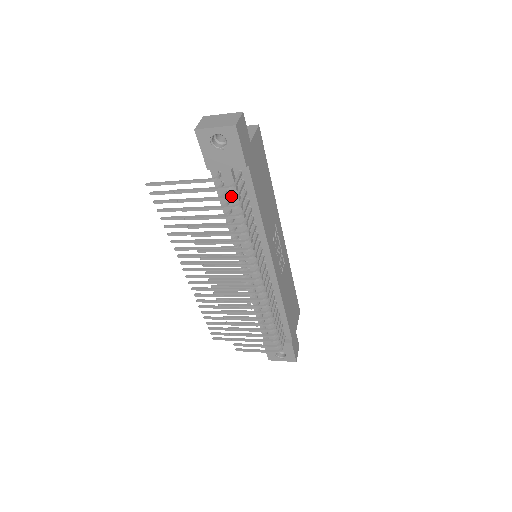
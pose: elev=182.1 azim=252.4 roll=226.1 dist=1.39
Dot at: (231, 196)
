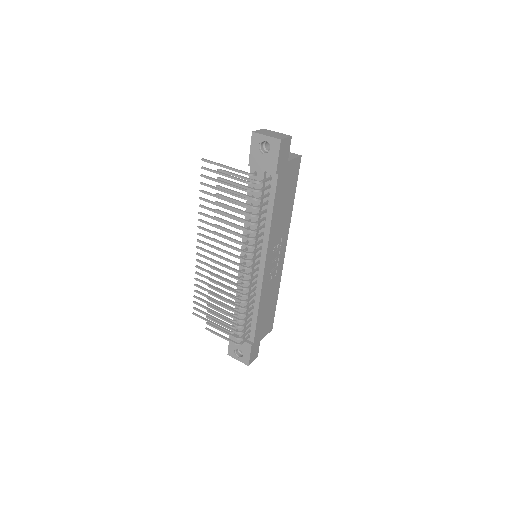
Dot at: (255, 189)
